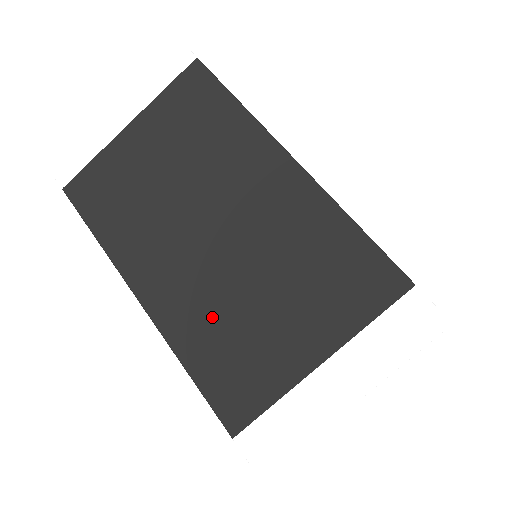
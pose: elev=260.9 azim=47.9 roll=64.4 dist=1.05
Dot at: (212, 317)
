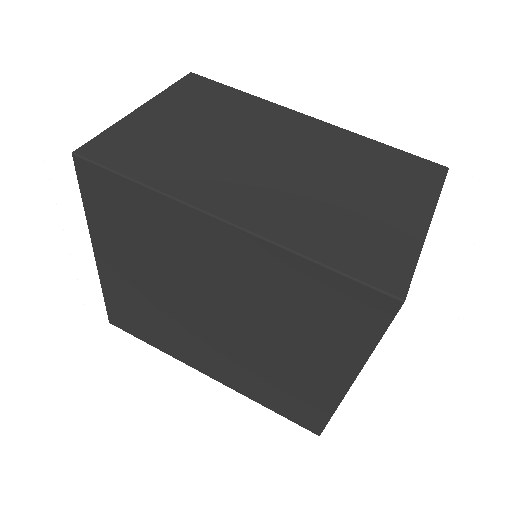
Dot at: (315, 215)
